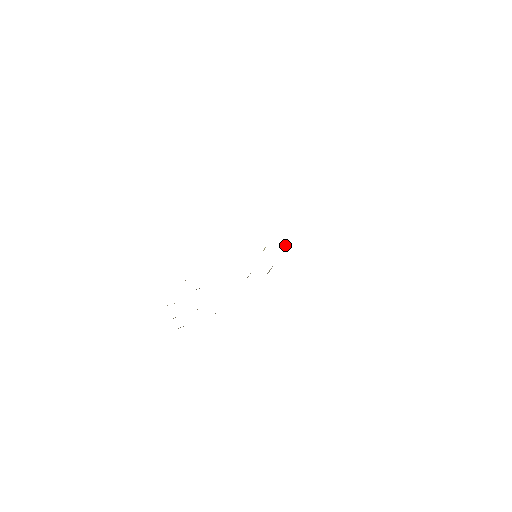
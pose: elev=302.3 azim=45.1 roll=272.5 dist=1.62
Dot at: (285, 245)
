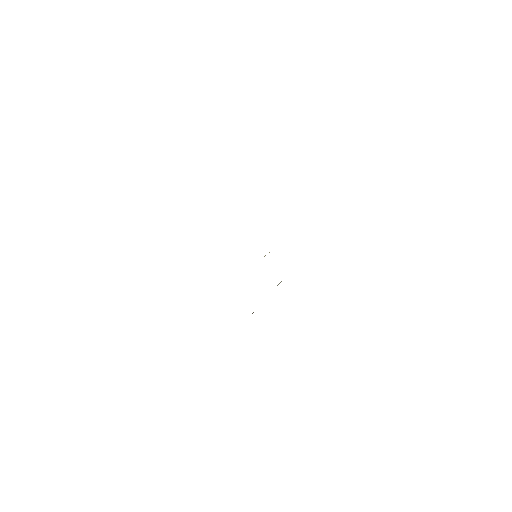
Dot at: (281, 281)
